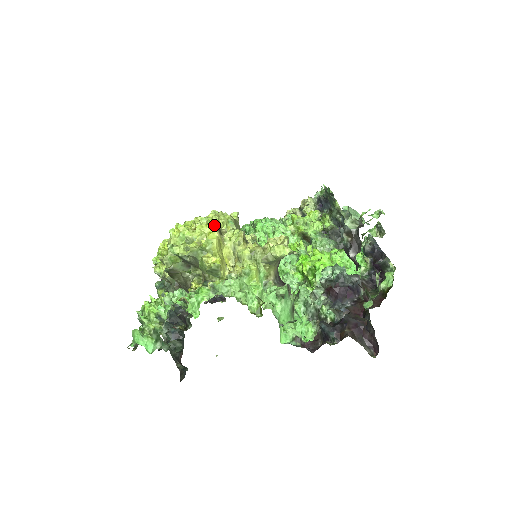
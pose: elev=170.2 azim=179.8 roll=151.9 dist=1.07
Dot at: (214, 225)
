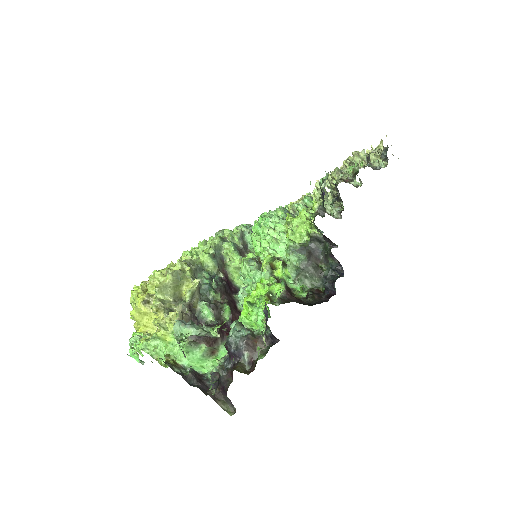
Dot at: (141, 298)
